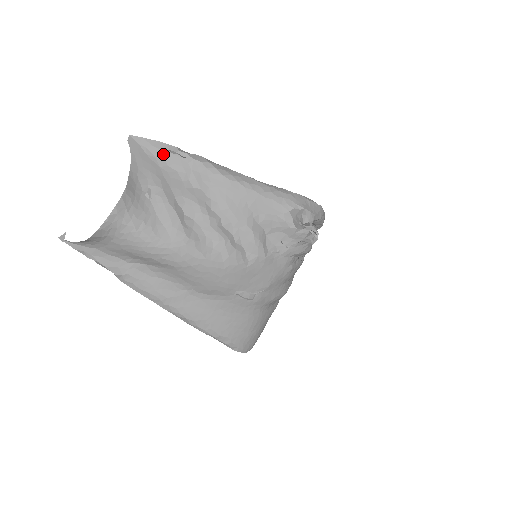
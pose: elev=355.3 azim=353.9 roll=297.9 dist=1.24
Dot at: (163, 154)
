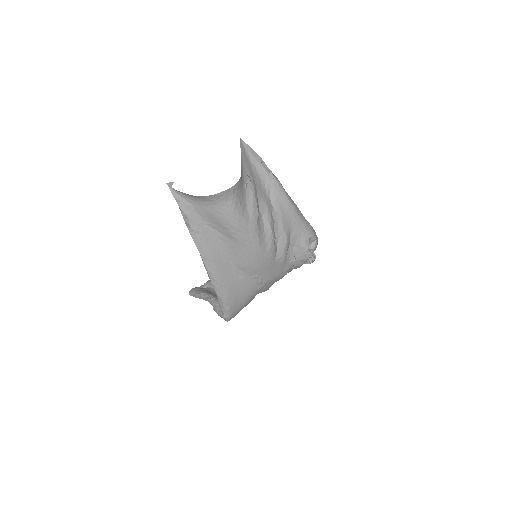
Dot at: (257, 163)
